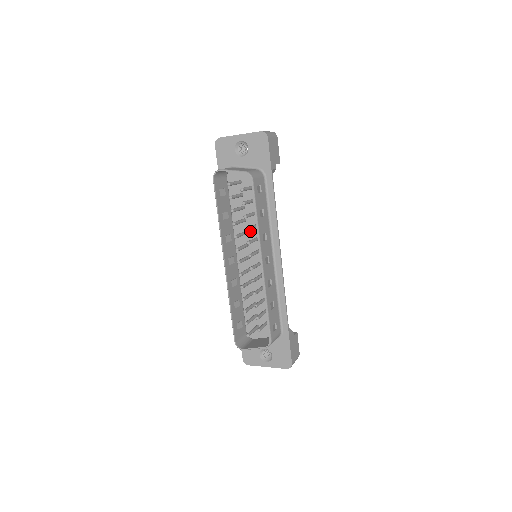
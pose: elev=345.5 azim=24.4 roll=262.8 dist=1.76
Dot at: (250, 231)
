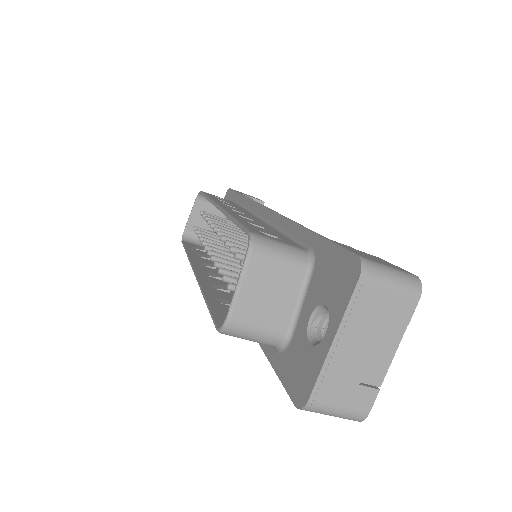
Dot at: occluded
